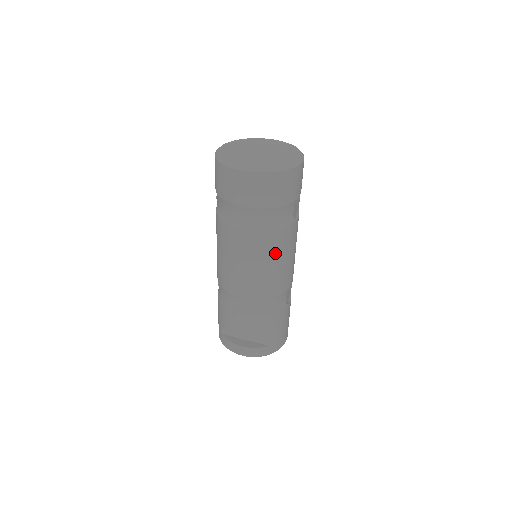
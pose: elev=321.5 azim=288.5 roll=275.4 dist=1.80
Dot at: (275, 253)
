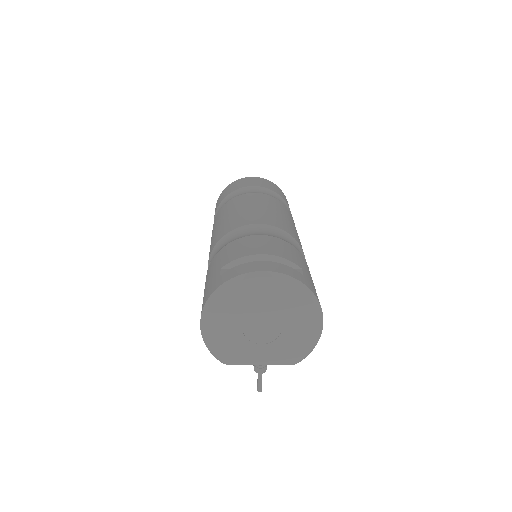
Dot at: (286, 214)
